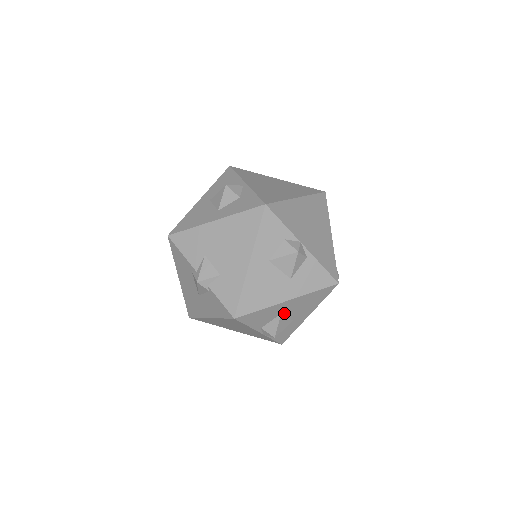
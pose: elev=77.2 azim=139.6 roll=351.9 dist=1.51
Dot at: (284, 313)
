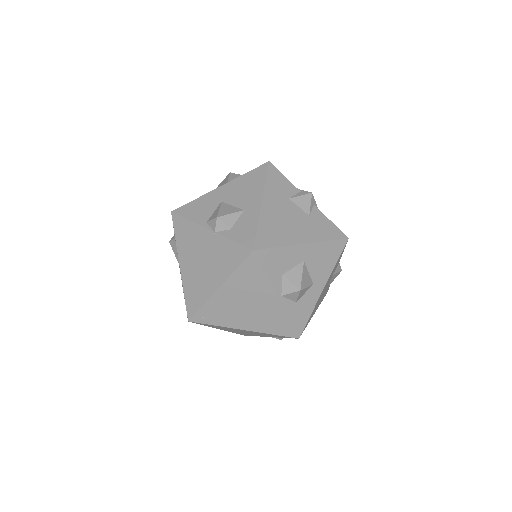
Dot at: (225, 202)
